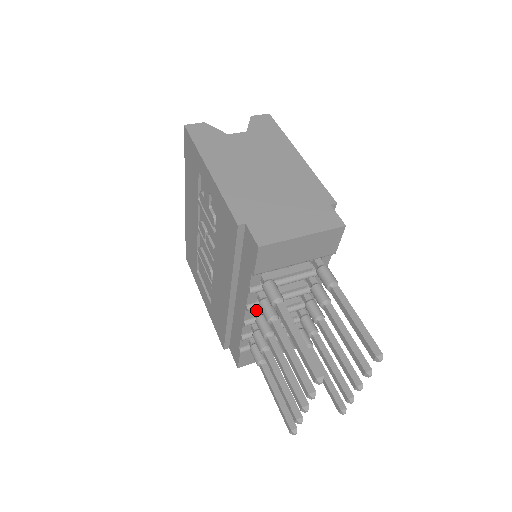
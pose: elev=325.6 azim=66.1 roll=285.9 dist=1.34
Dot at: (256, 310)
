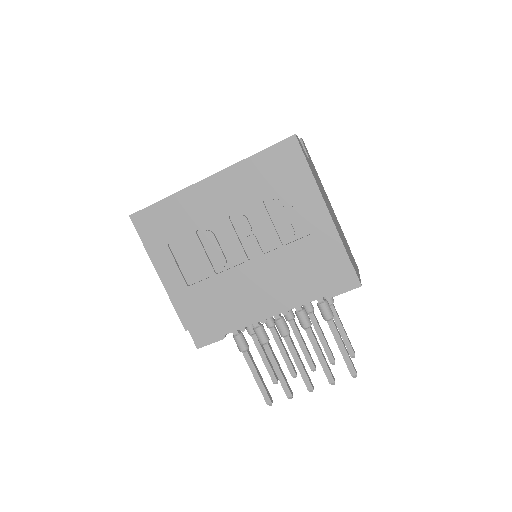
Dot at: occluded
